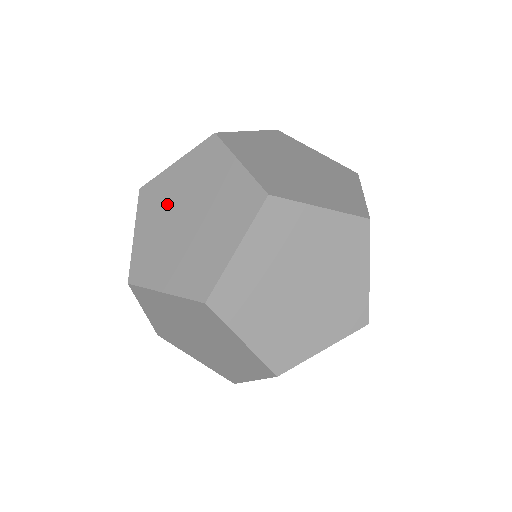
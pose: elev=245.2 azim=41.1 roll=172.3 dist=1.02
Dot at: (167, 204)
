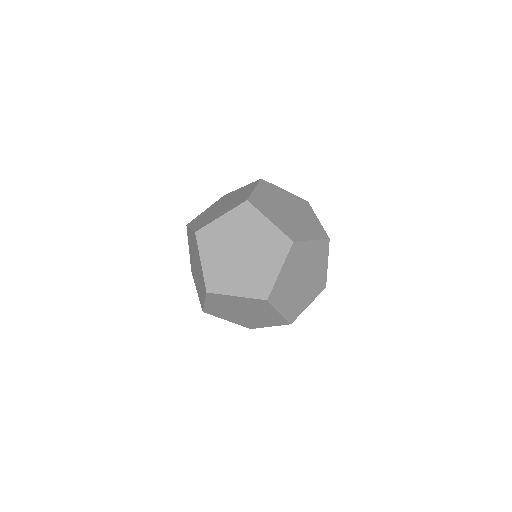
Dot at: (223, 244)
